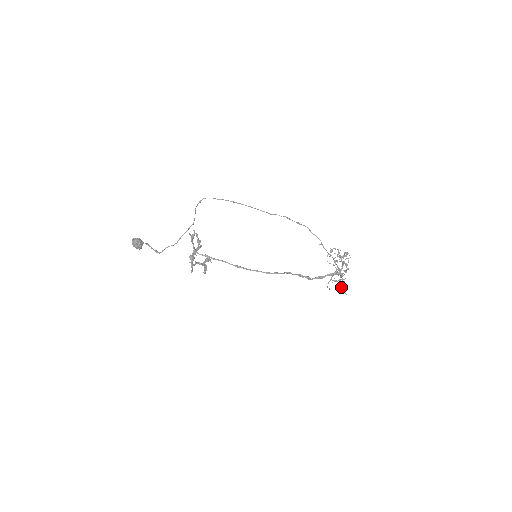
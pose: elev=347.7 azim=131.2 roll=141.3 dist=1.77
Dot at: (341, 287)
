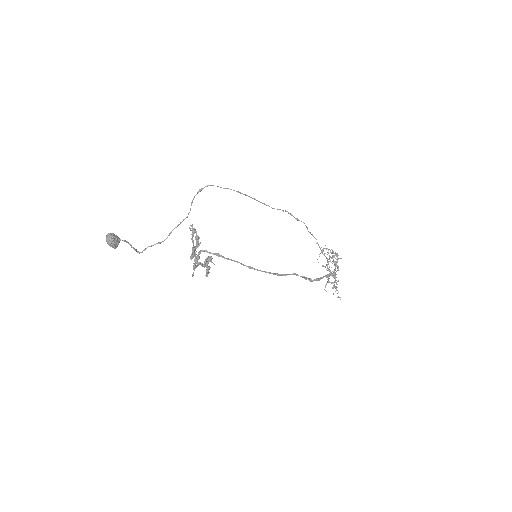
Dot at: occluded
